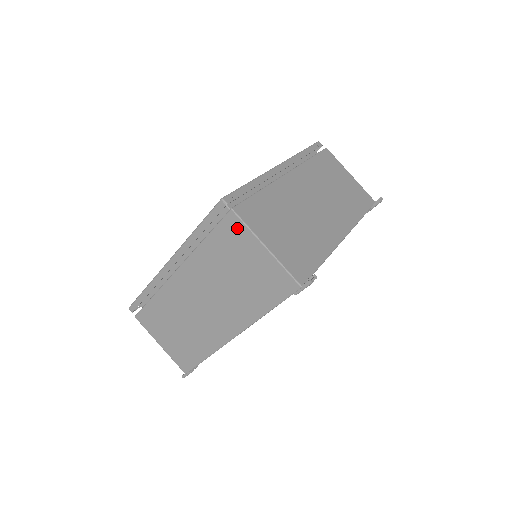
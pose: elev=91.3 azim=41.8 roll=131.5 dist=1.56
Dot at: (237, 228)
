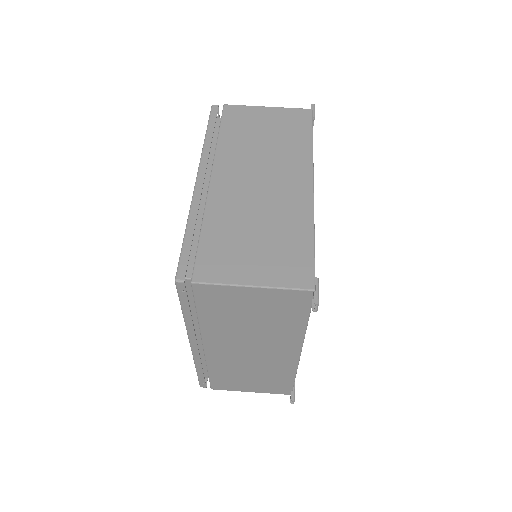
Dot at: (238, 110)
